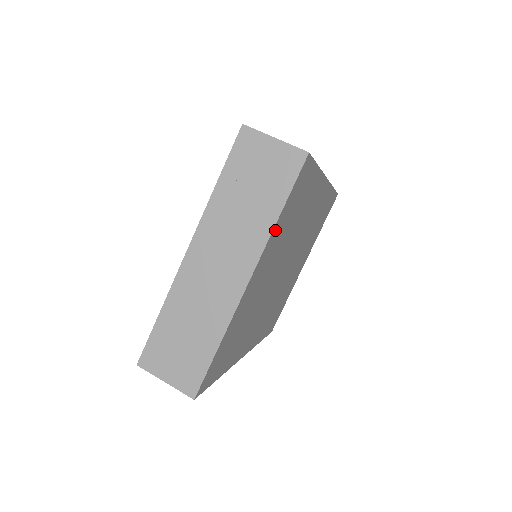
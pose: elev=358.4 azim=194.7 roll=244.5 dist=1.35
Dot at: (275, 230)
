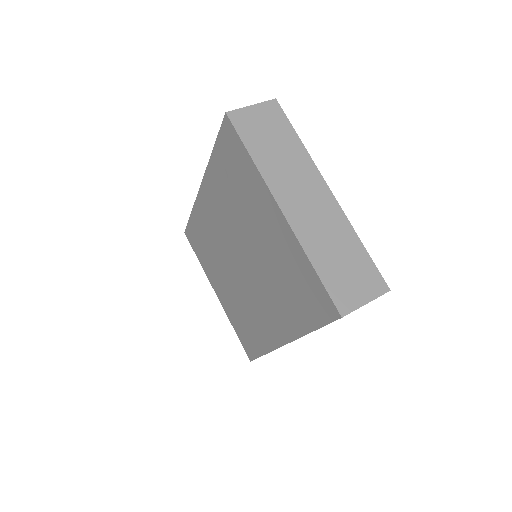
Dot at: occluded
